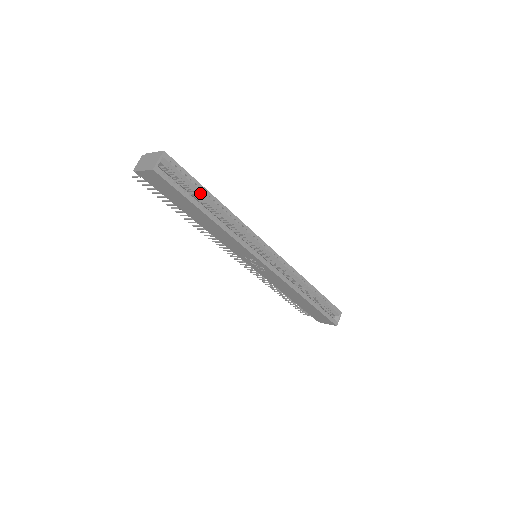
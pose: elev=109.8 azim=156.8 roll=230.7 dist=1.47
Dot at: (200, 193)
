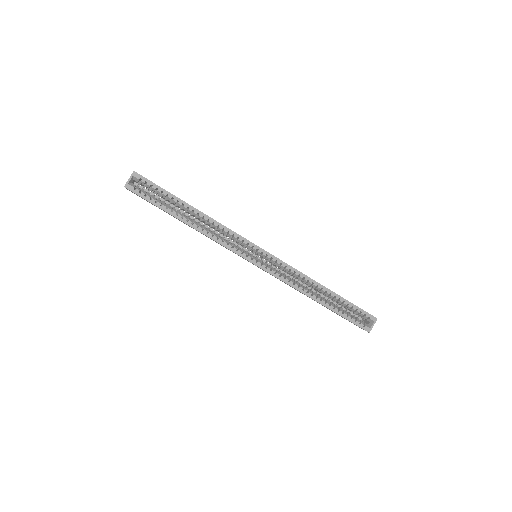
Dot at: (174, 202)
